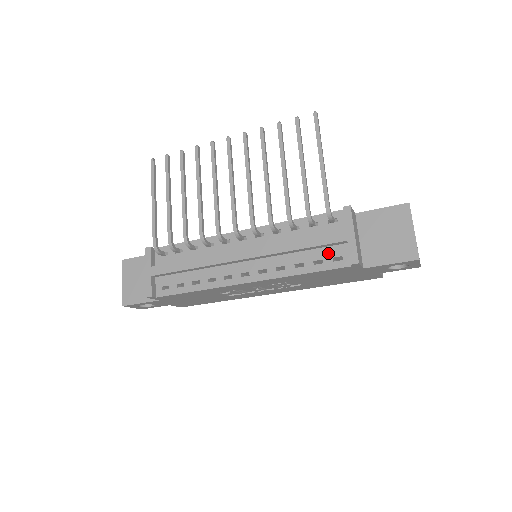
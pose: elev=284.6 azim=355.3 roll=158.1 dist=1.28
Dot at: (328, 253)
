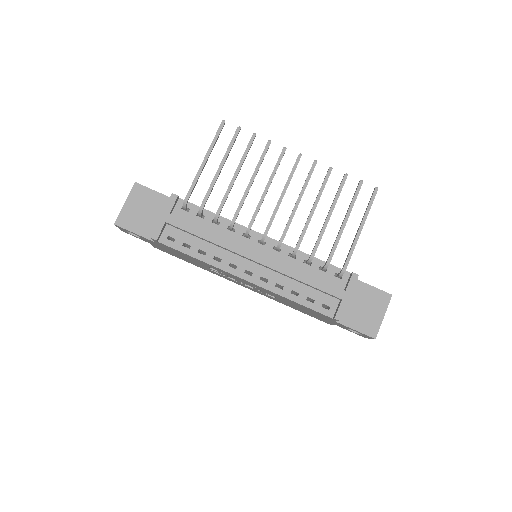
Dot at: (321, 298)
